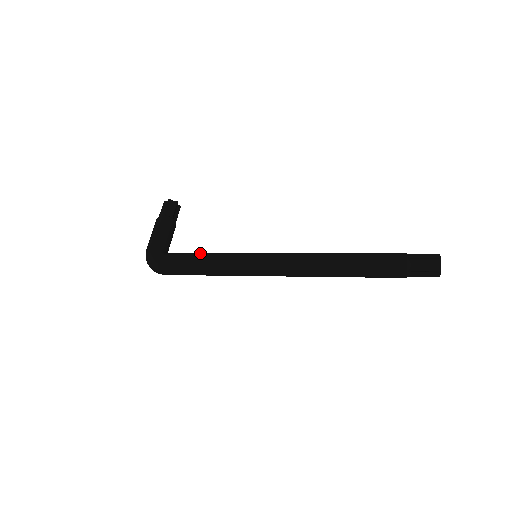
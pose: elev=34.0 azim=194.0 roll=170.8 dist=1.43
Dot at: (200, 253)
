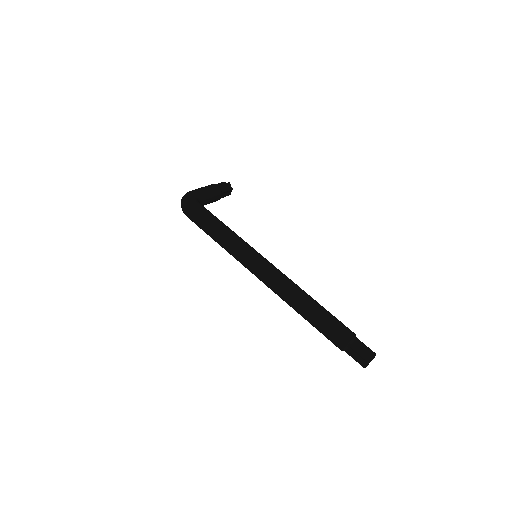
Dot at: occluded
